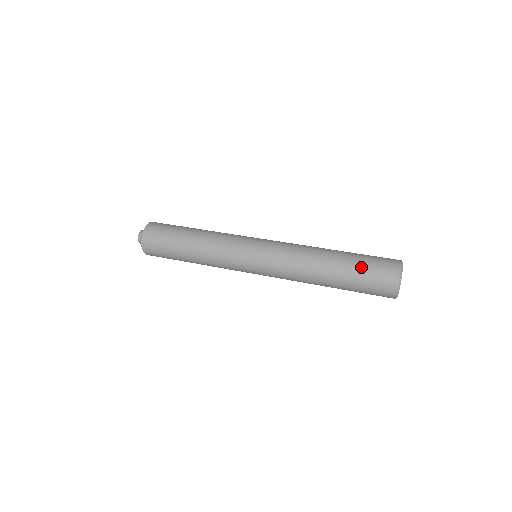
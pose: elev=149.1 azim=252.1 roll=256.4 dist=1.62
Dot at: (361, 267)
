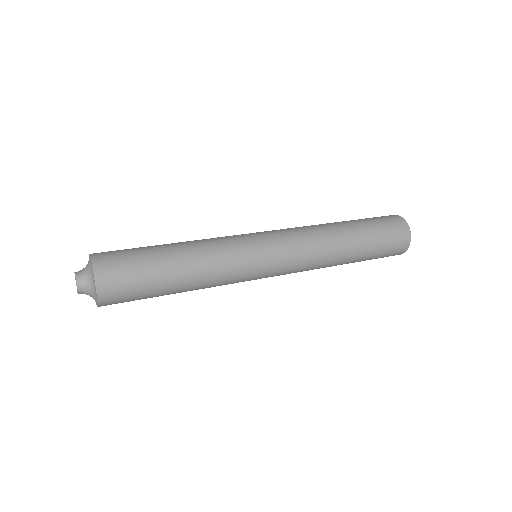
Dot at: (372, 222)
